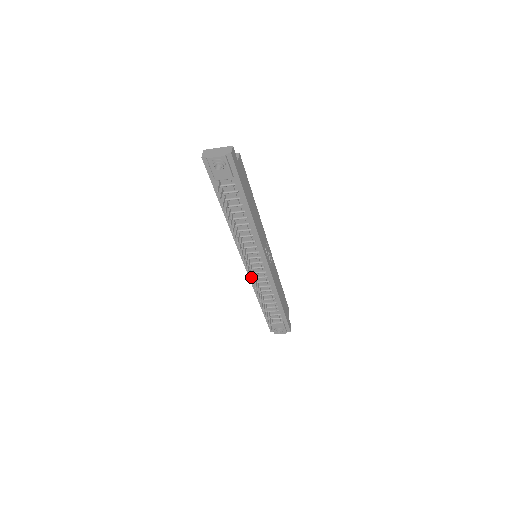
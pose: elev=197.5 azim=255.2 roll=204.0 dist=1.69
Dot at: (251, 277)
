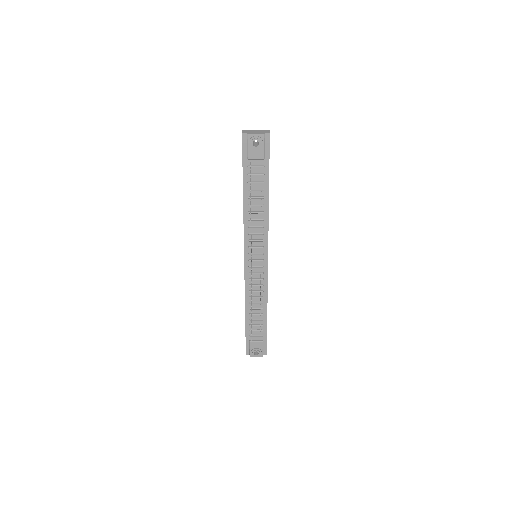
Dot at: (251, 274)
